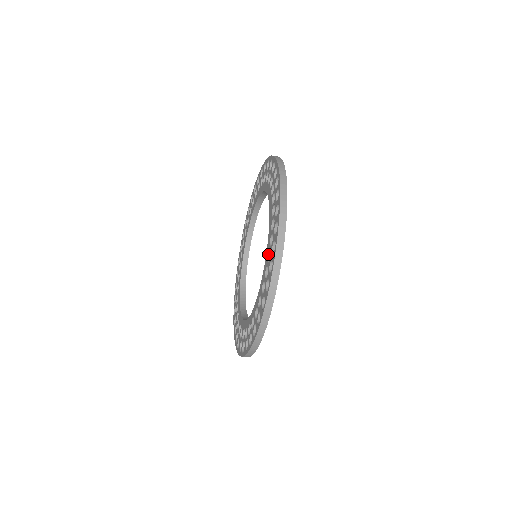
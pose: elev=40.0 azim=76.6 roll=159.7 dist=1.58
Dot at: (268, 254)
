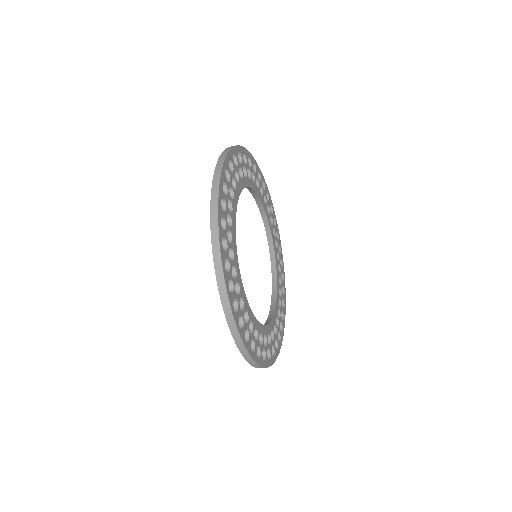
Dot at: occluded
